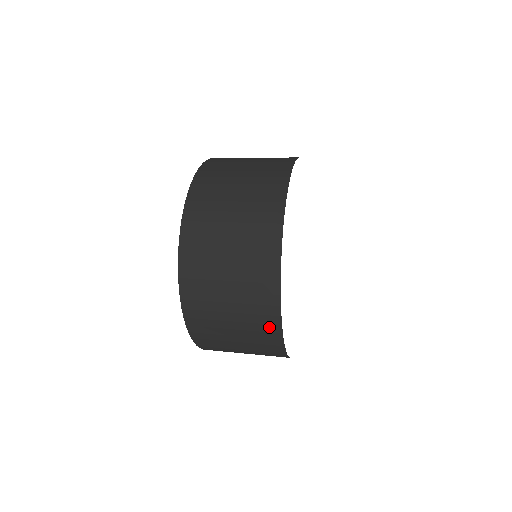
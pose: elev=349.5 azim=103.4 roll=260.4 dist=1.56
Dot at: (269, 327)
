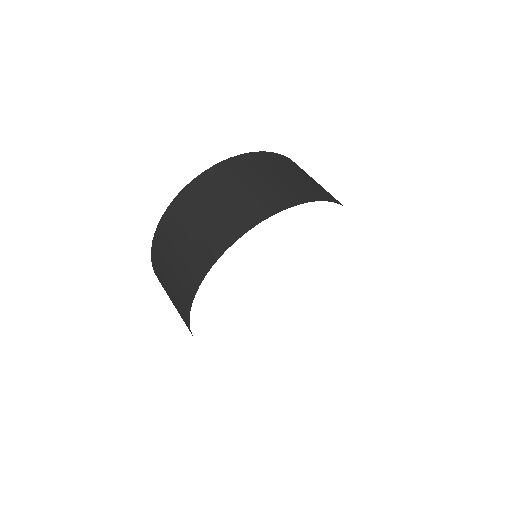
Dot at: (185, 317)
